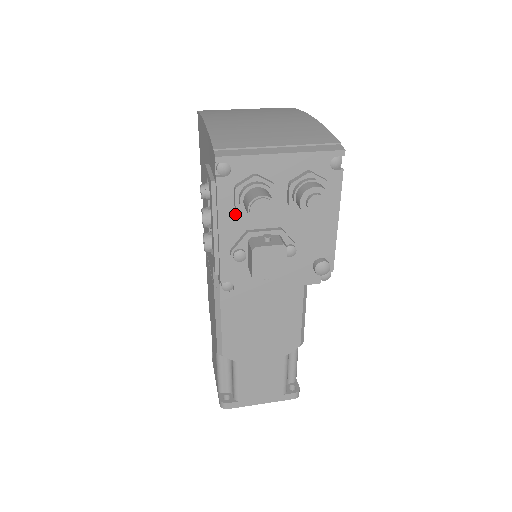
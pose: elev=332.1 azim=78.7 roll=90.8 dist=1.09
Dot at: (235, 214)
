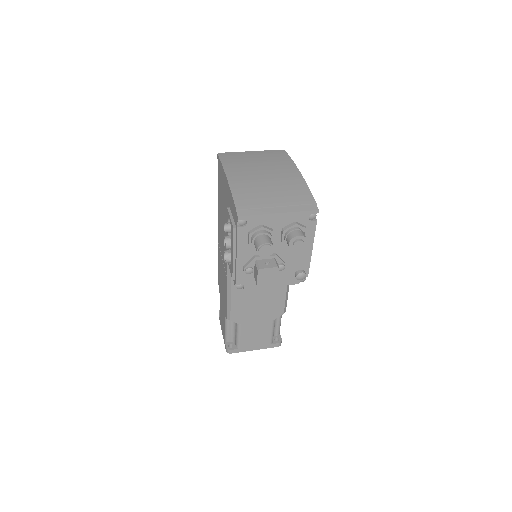
Dot at: (248, 247)
